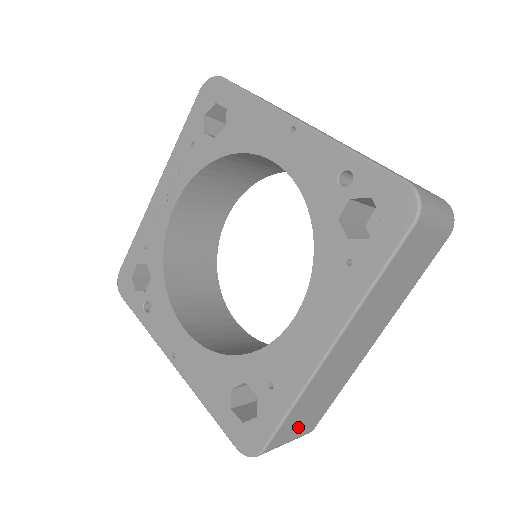
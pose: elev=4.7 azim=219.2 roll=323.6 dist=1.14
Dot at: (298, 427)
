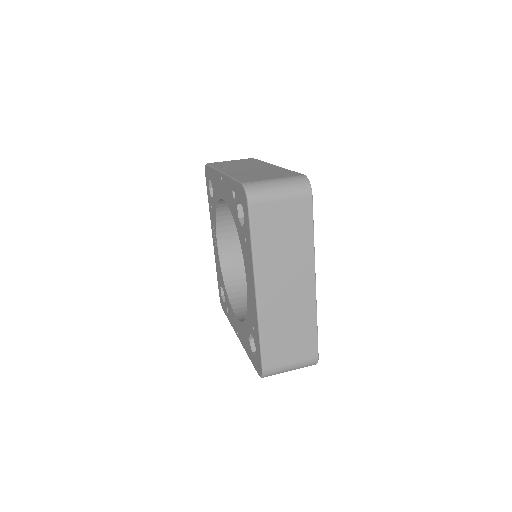
Dot at: (289, 354)
